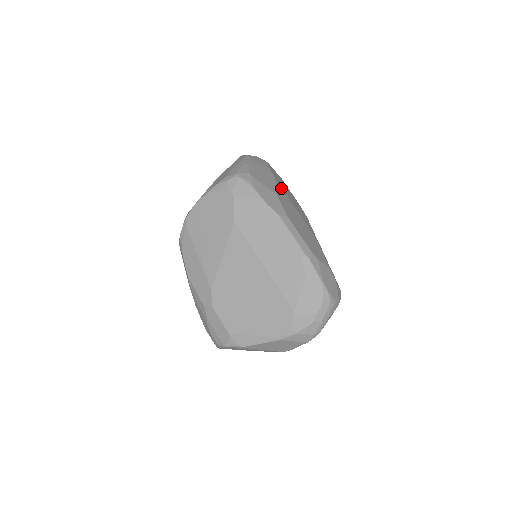
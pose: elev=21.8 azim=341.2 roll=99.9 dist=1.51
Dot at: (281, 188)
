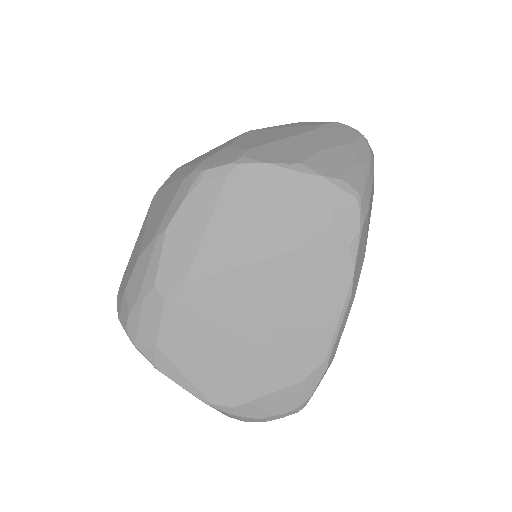
Dot at: occluded
